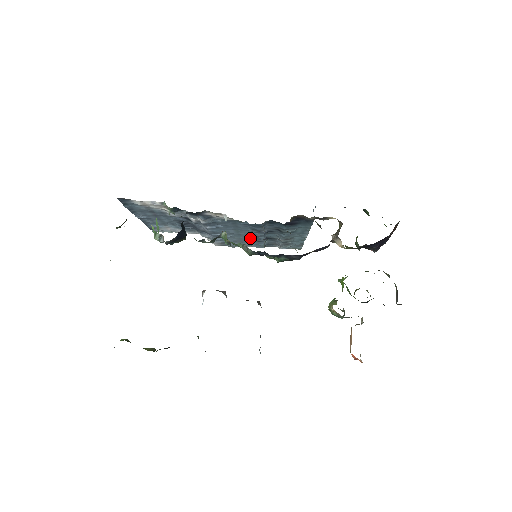
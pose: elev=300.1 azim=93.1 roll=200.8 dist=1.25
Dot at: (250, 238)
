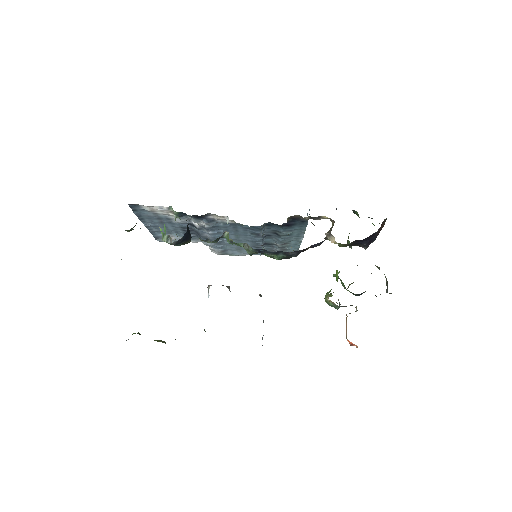
Dot at: (249, 244)
